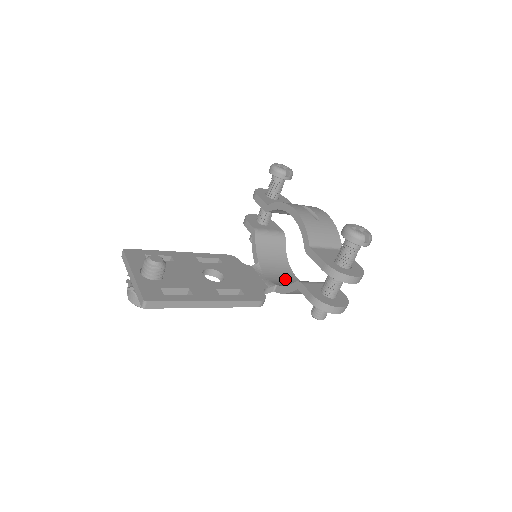
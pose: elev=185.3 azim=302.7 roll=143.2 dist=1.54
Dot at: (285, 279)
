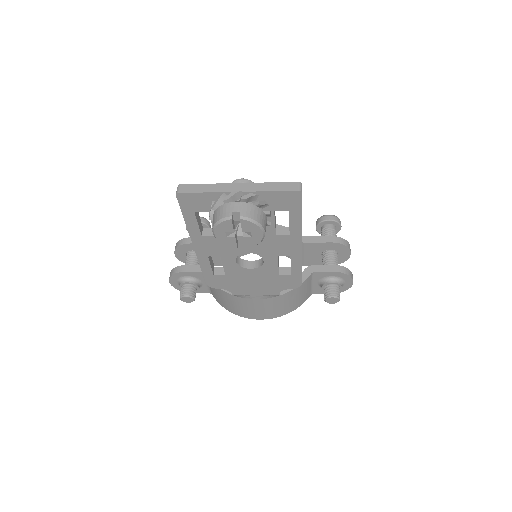
Dot at: occluded
